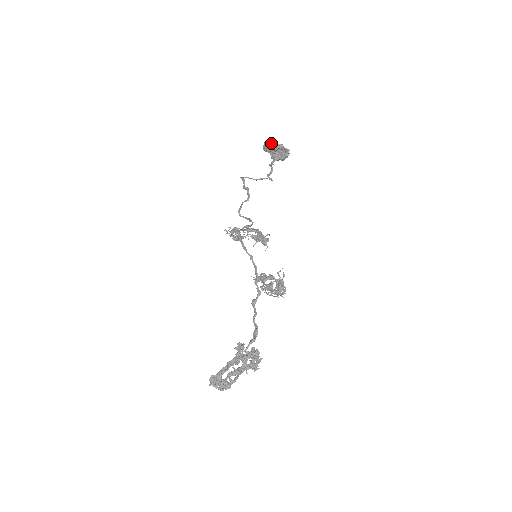
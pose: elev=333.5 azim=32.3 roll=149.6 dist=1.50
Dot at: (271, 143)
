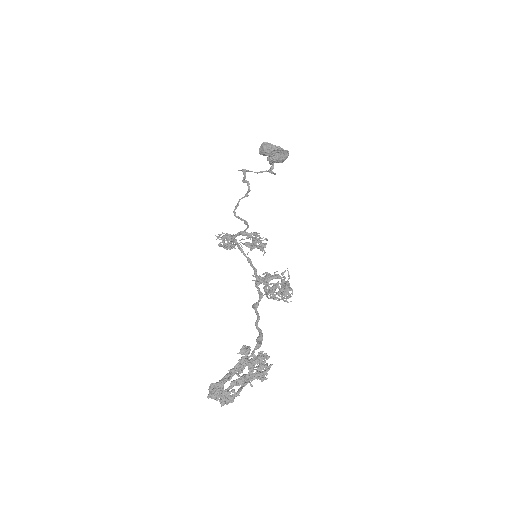
Dot at: (269, 144)
